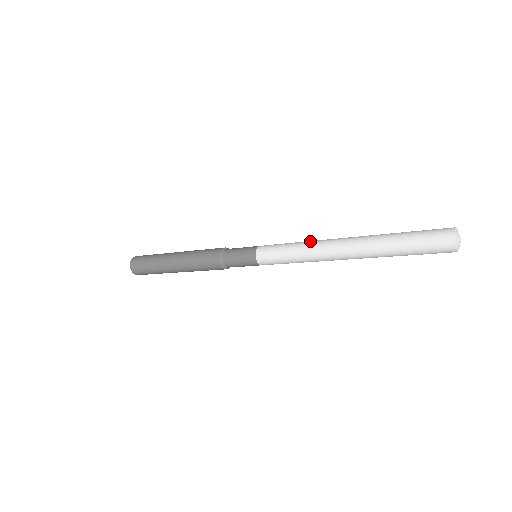
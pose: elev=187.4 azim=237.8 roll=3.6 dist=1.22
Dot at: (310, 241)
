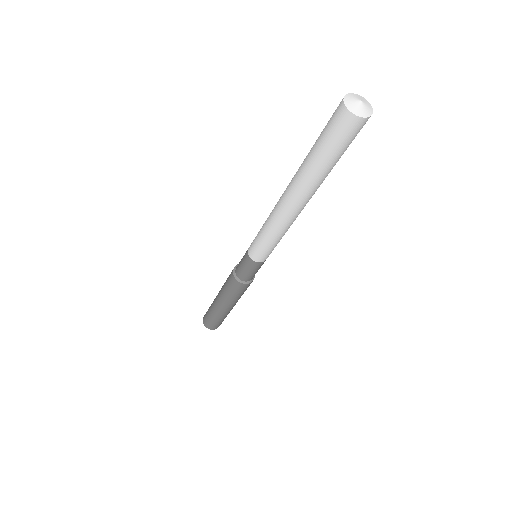
Dot at: occluded
